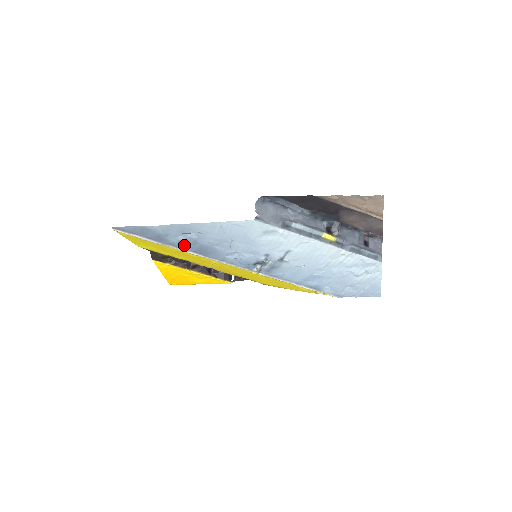
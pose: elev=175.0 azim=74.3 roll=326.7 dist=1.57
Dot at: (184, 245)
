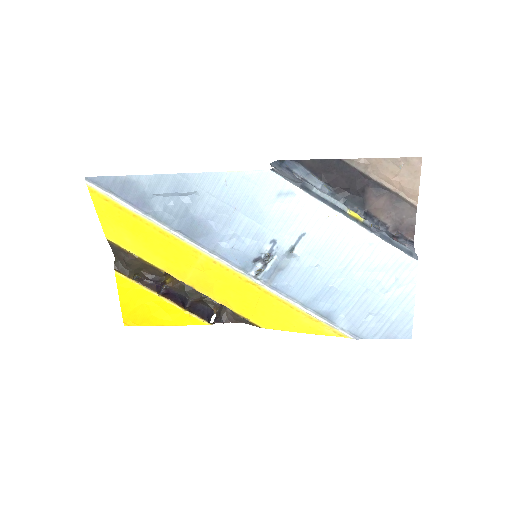
Dot at: (170, 217)
